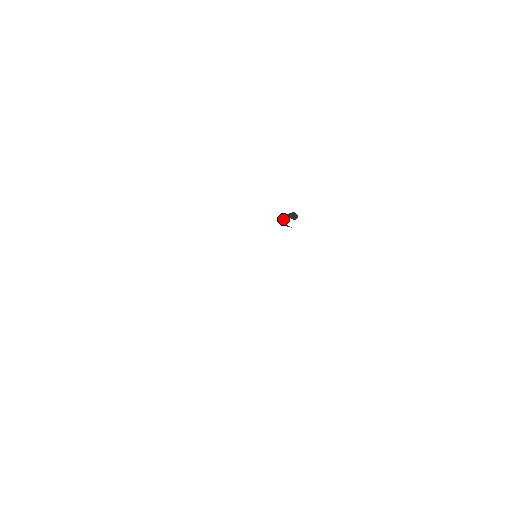
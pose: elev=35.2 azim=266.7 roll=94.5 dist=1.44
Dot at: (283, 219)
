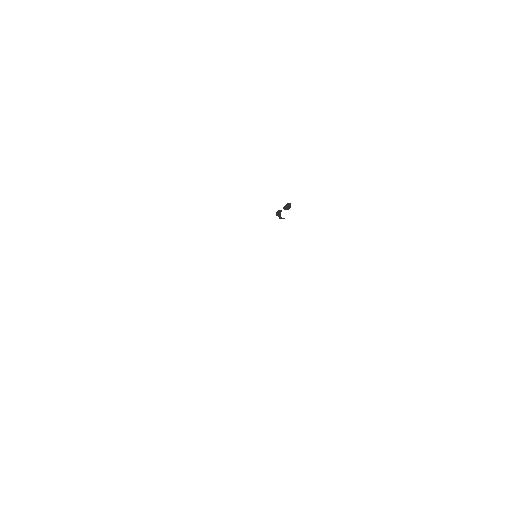
Dot at: (279, 213)
